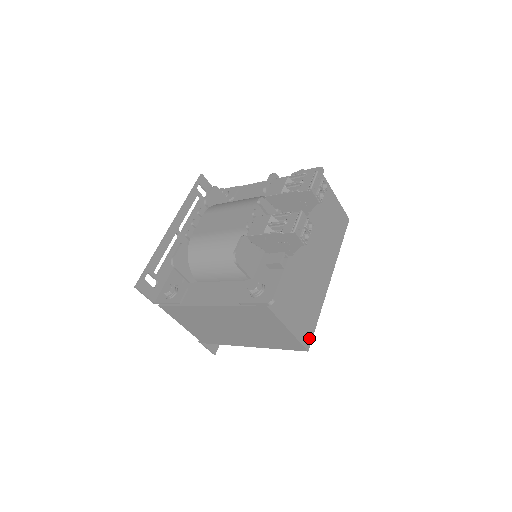
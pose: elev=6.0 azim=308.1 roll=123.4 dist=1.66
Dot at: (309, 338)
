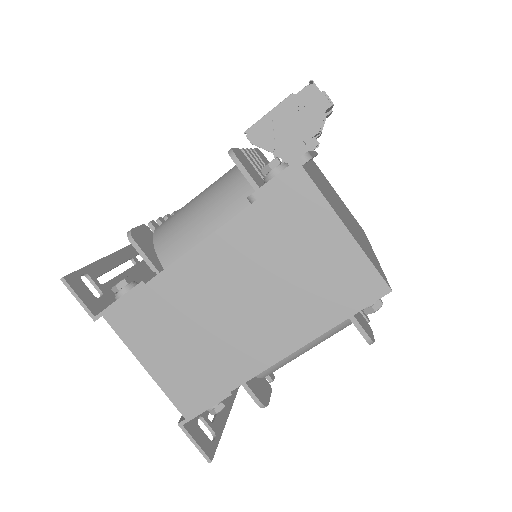
Dot at: (383, 277)
